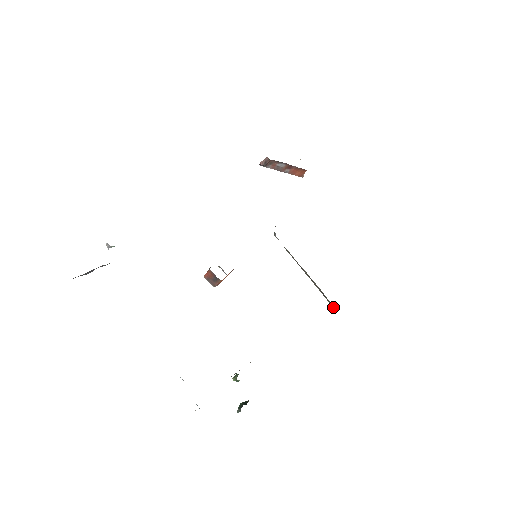
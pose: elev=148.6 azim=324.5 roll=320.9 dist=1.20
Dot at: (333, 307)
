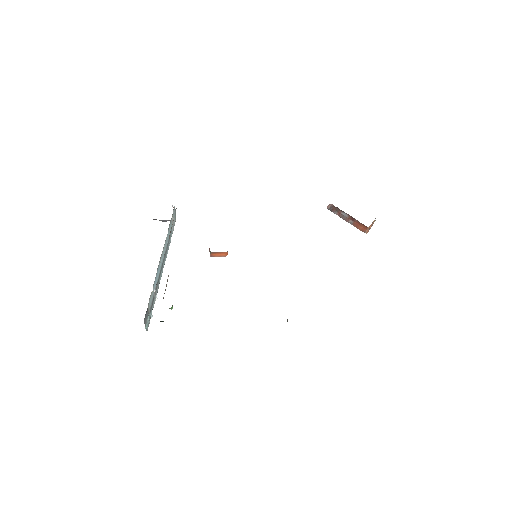
Dot at: occluded
